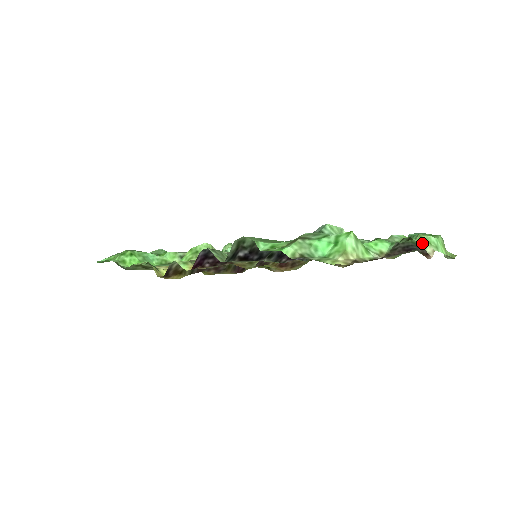
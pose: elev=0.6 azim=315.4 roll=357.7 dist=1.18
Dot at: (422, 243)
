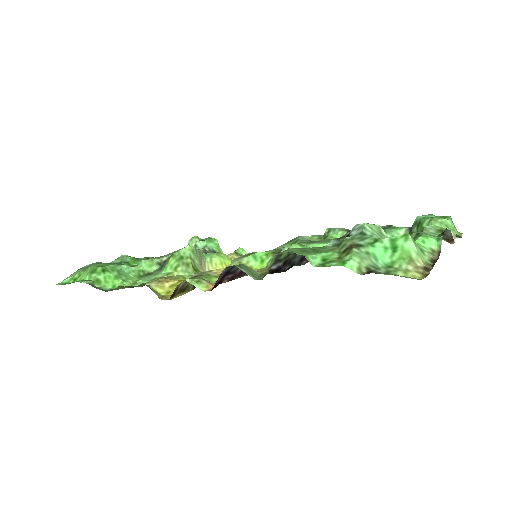
Dot at: occluded
